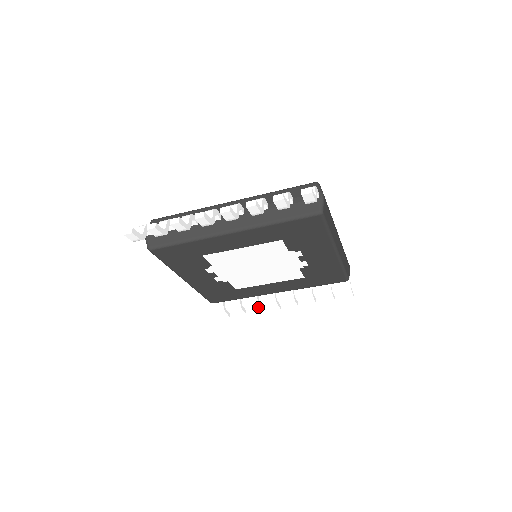
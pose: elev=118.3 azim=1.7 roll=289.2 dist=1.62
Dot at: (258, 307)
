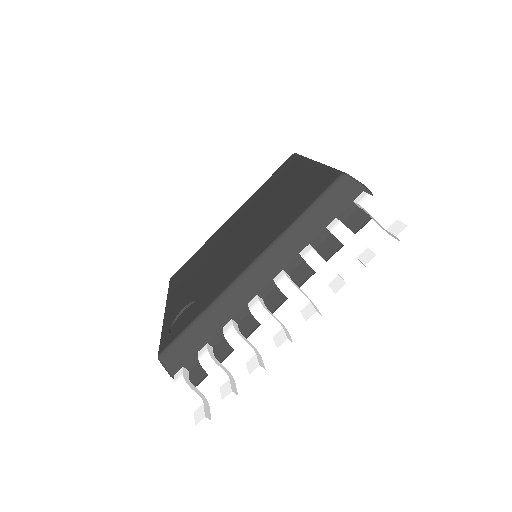
Dot at: occluded
